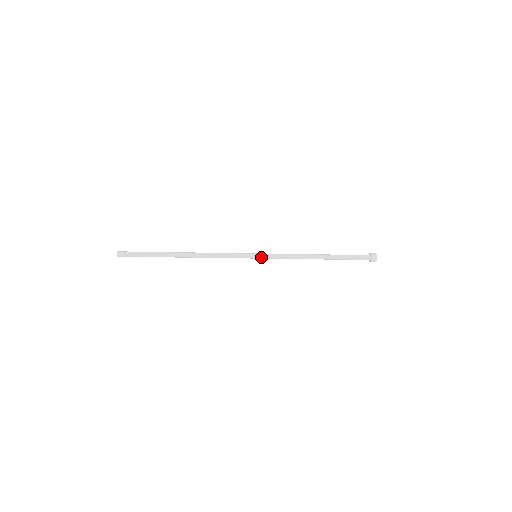
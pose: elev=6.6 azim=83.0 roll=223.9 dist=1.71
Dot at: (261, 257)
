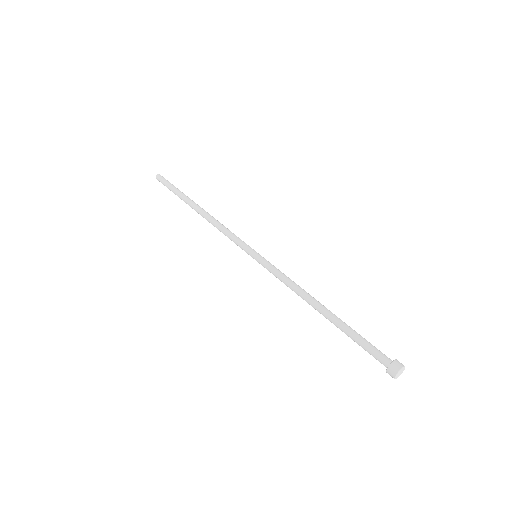
Dot at: (260, 262)
